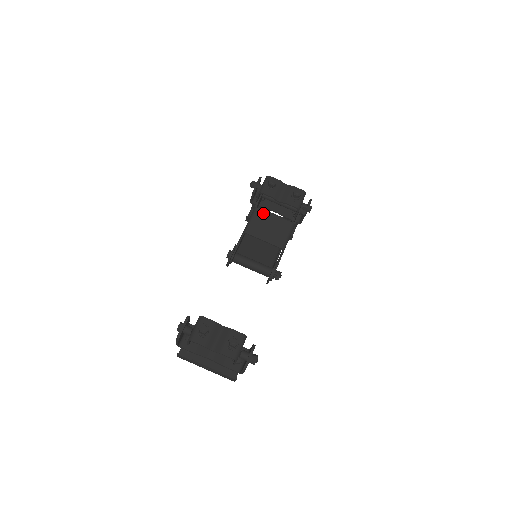
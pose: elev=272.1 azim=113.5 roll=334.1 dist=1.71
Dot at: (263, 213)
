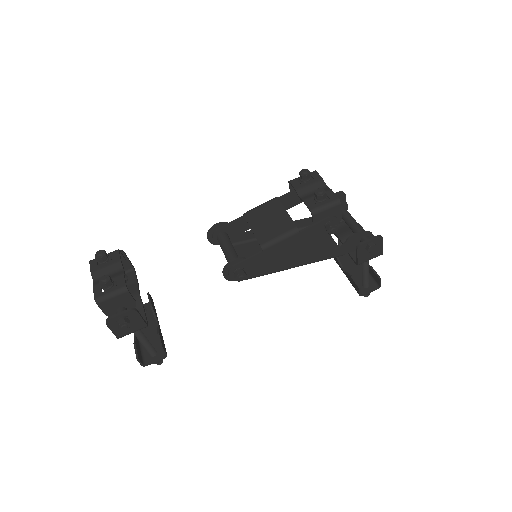
Dot at: (277, 204)
